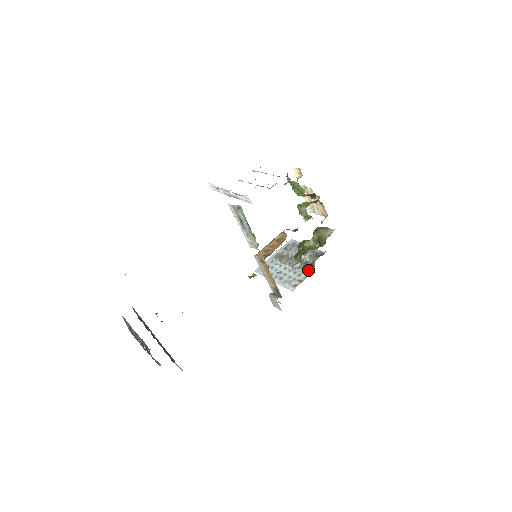
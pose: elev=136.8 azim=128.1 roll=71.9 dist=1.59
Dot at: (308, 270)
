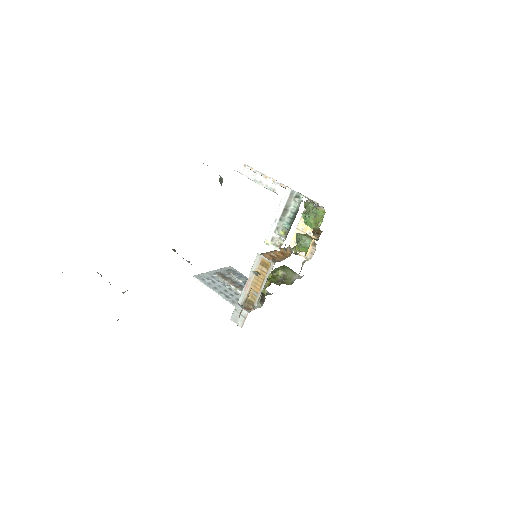
Dot at: (264, 301)
